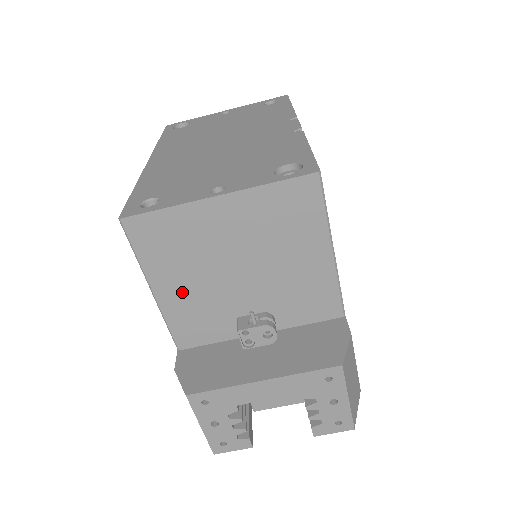
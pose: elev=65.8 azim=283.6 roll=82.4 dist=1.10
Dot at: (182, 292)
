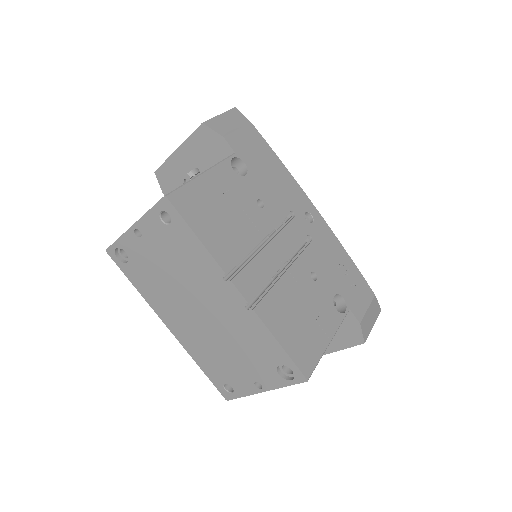
Dot at: occluded
